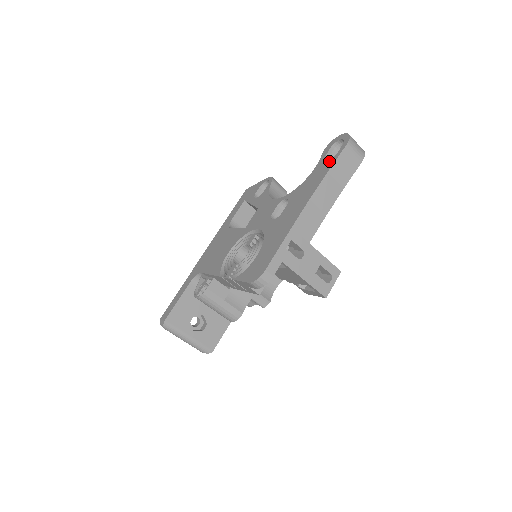
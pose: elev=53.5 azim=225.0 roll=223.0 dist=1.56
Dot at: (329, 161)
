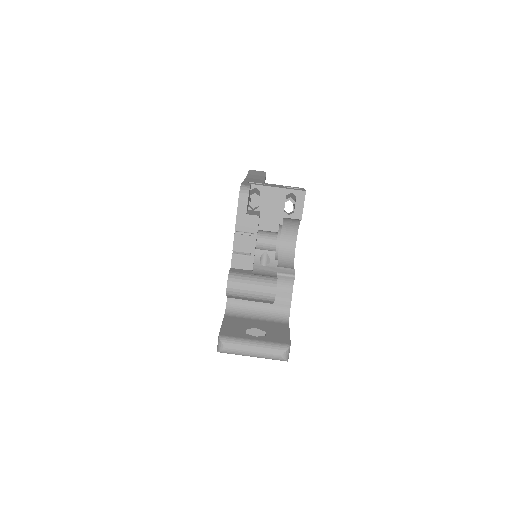
Dot at: occluded
